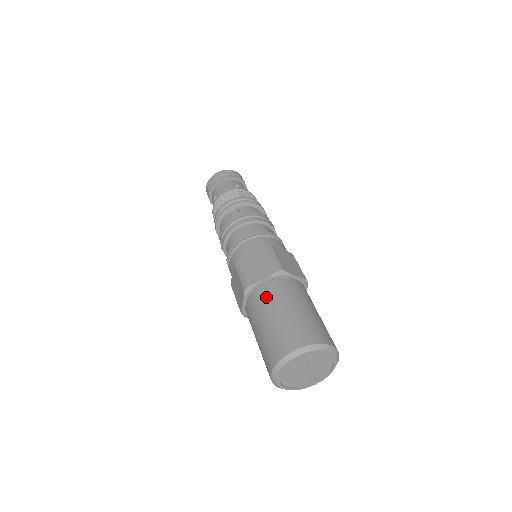
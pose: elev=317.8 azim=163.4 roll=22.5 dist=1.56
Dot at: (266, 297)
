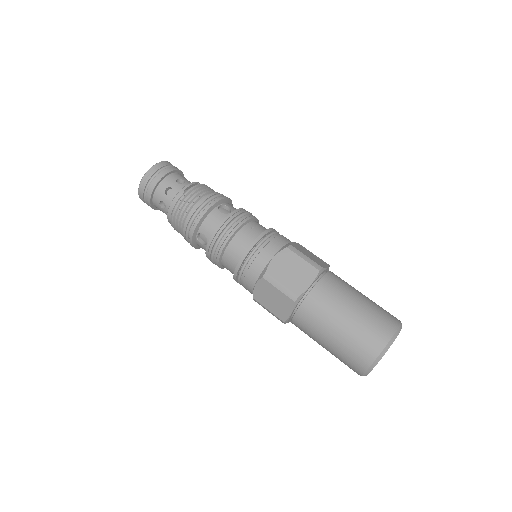
Dot at: (307, 328)
